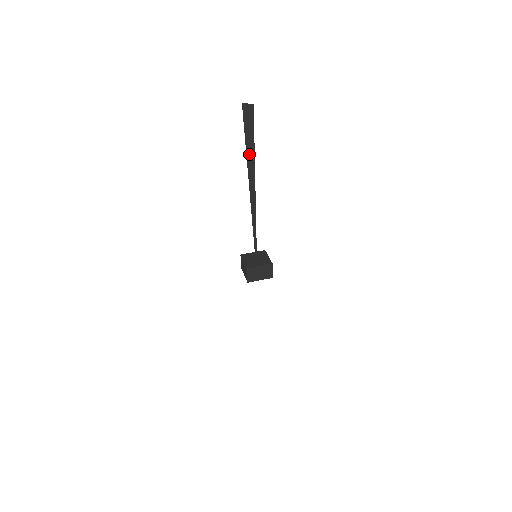
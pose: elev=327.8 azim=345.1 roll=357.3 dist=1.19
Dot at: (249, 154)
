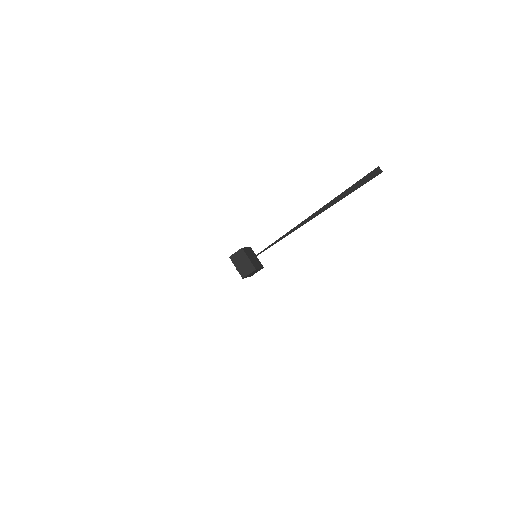
Dot at: (341, 195)
